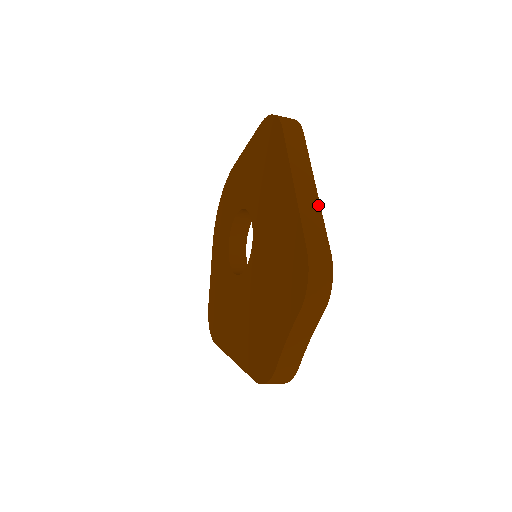
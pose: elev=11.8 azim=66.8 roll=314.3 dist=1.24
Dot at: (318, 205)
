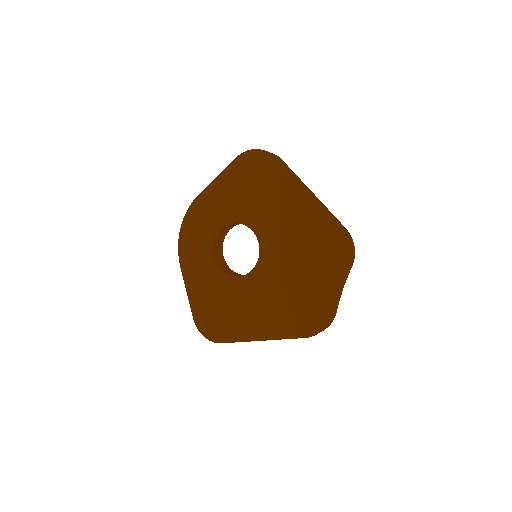
Dot at: (322, 203)
